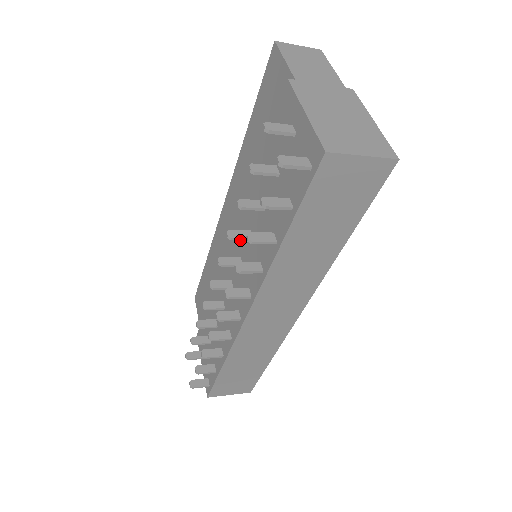
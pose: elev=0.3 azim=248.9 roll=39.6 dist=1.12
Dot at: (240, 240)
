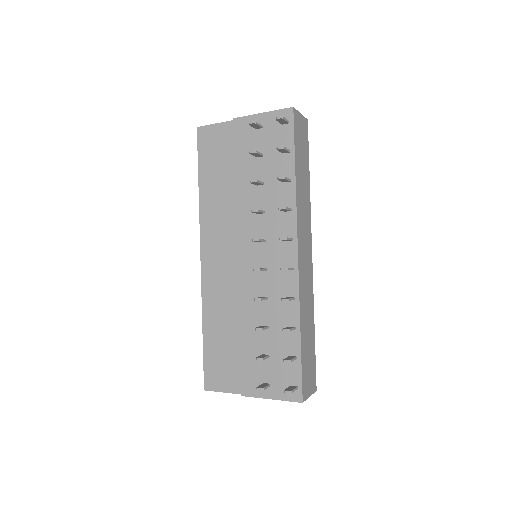
Dot at: (250, 233)
